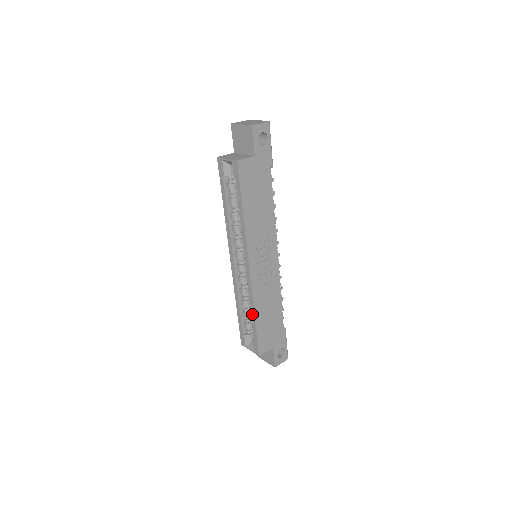
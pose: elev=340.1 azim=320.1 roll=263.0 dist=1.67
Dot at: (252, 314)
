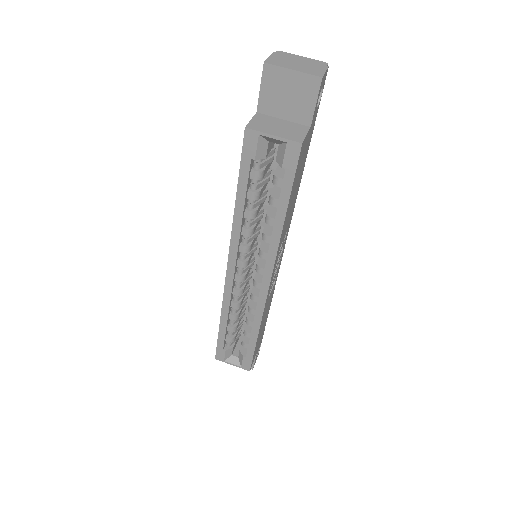
Dot at: (254, 332)
